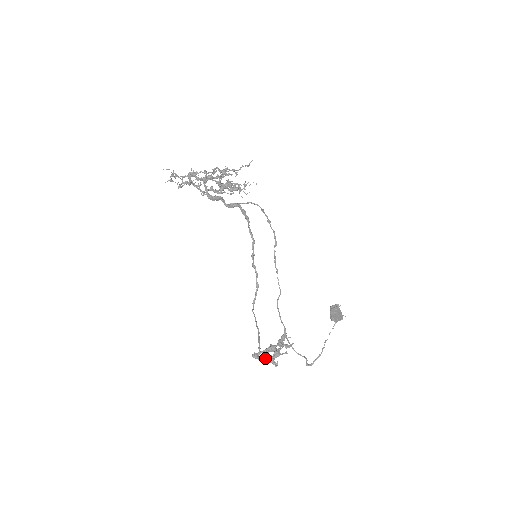
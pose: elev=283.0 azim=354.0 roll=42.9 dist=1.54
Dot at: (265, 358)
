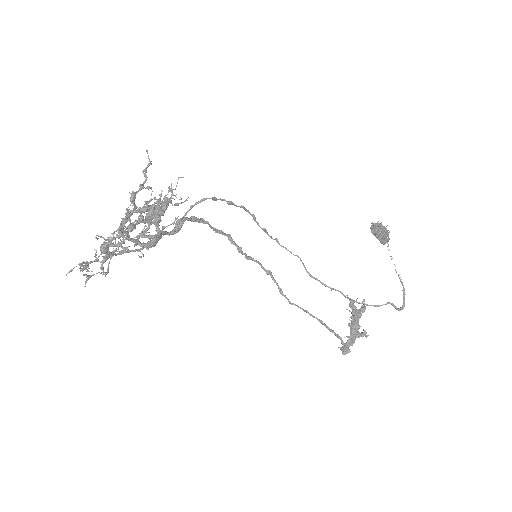
Dot at: (352, 340)
